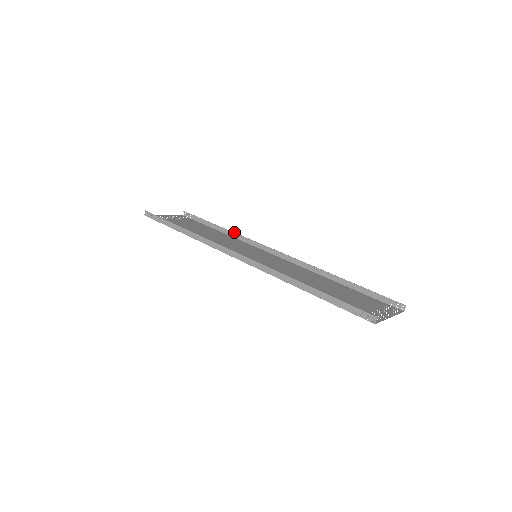
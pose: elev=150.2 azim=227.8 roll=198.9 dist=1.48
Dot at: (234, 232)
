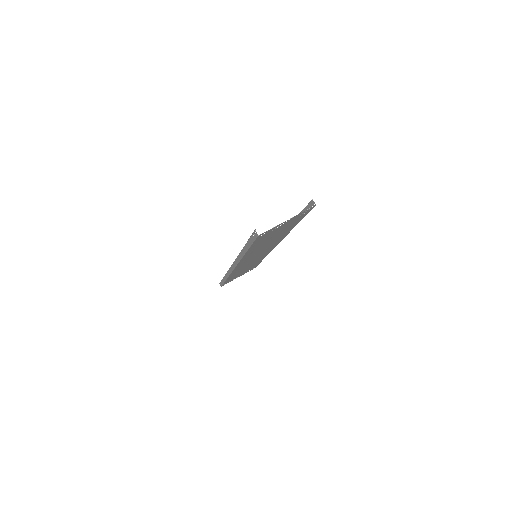
Dot at: occluded
